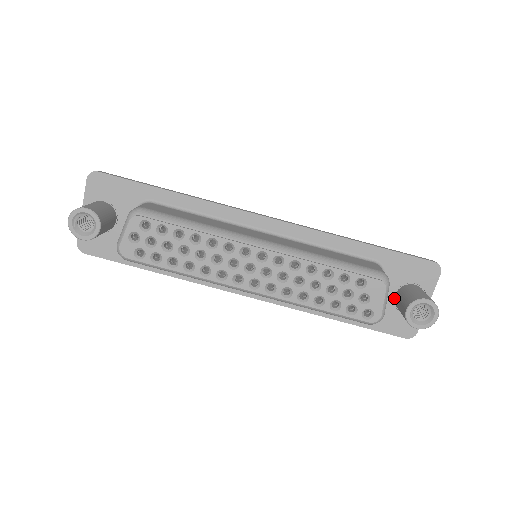
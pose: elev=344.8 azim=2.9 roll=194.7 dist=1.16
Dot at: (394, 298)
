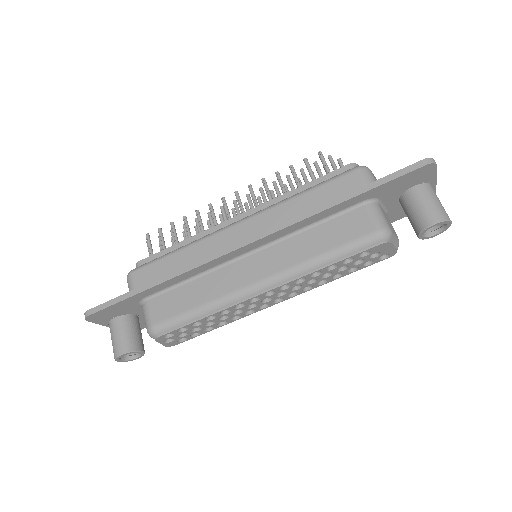
Dot at: (399, 203)
